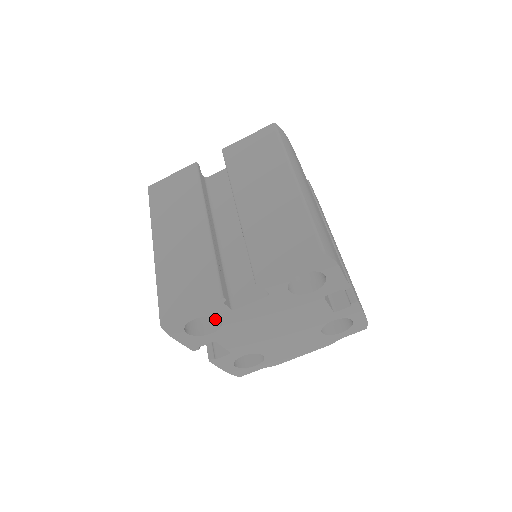
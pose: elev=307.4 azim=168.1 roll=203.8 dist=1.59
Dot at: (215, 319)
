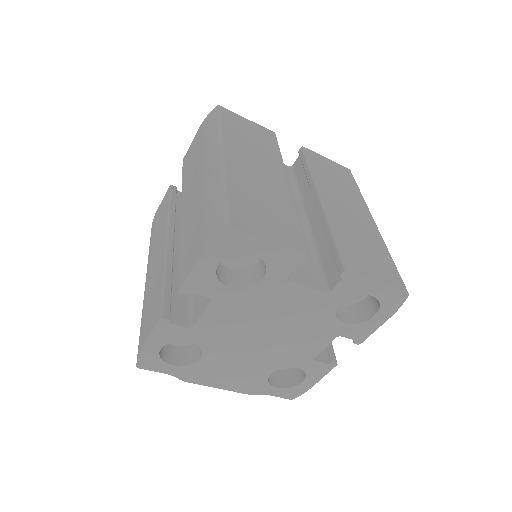
Dot at: (237, 276)
